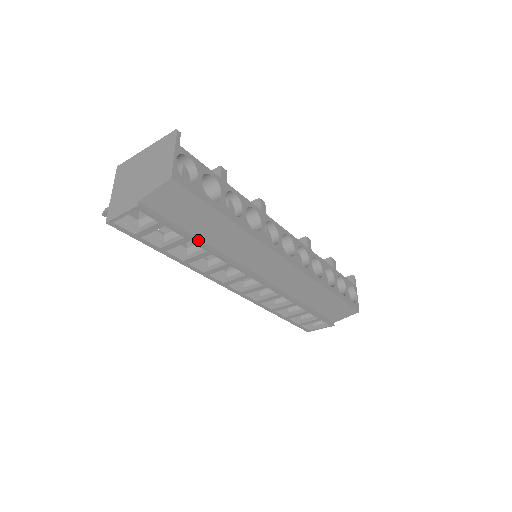
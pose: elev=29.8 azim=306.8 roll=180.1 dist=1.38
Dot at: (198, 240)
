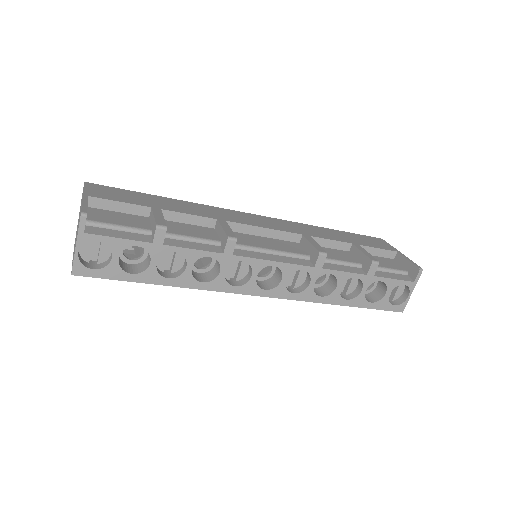
Dot at: occluded
